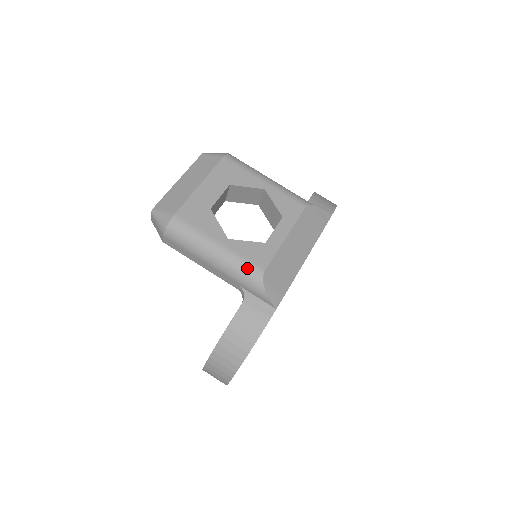
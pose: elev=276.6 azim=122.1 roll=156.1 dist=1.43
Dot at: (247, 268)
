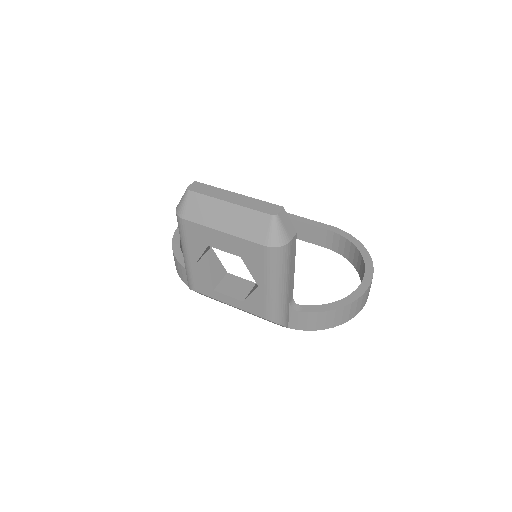
Dot at: (189, 278)
